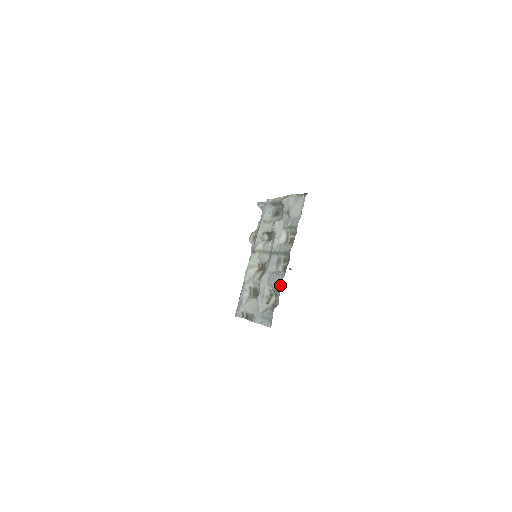
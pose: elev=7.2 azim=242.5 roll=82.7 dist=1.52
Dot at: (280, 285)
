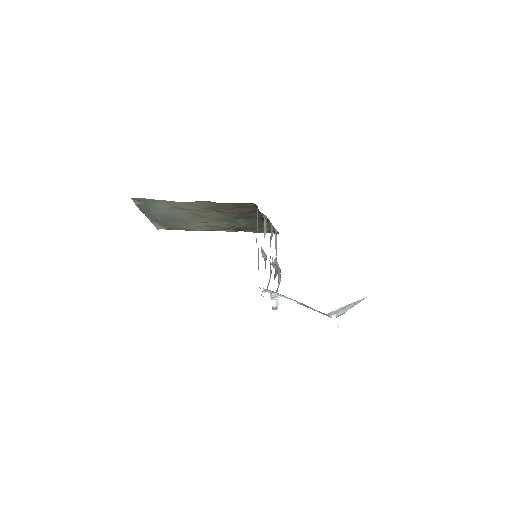
Dot at: (263, 216)
